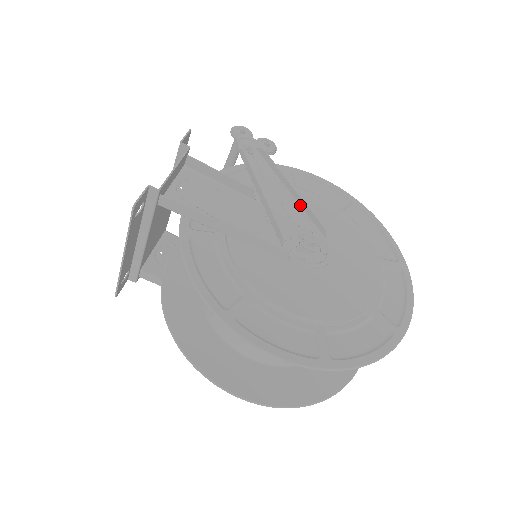
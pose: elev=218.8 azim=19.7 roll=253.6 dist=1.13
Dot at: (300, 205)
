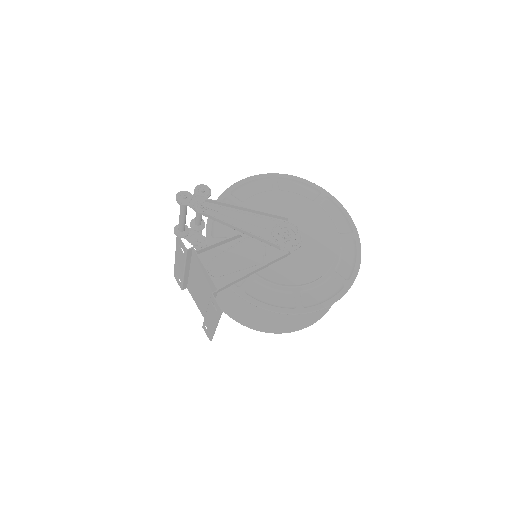
Dot at: (259, 214)
